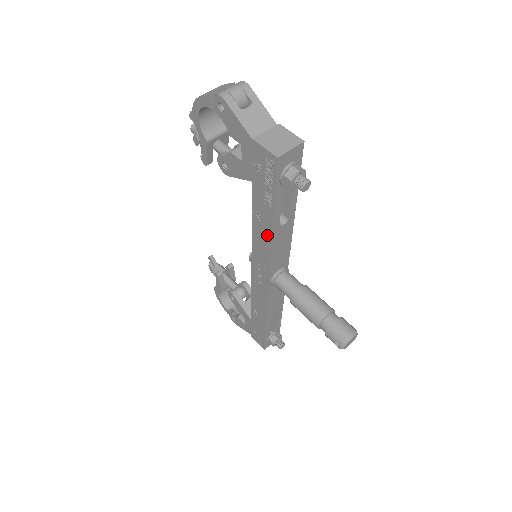
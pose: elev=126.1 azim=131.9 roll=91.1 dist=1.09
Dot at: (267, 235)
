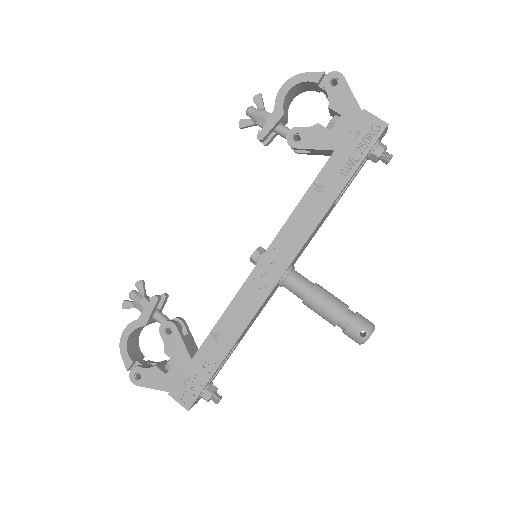
Dot at: (321, 208)
